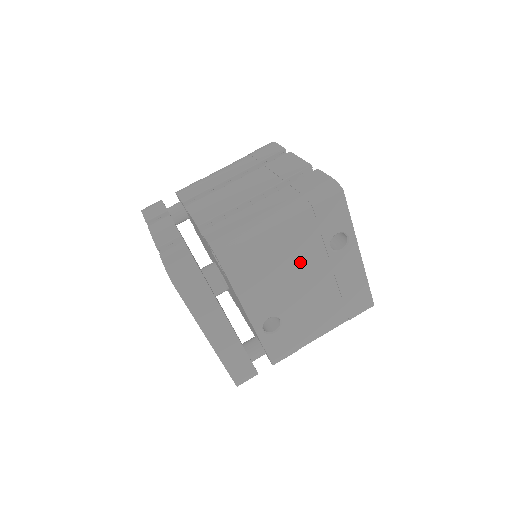
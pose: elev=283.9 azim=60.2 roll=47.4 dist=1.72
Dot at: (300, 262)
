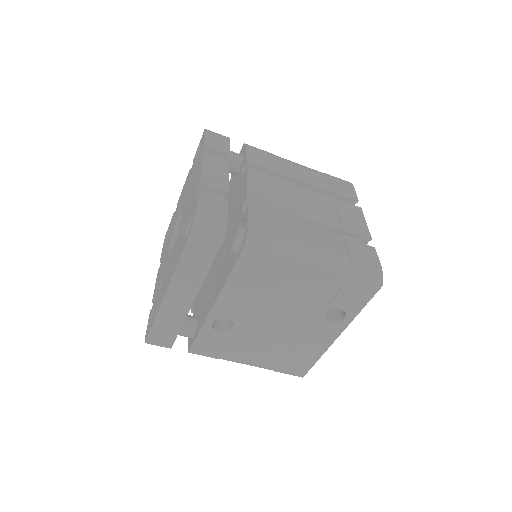
Dot at: (295, 303)
